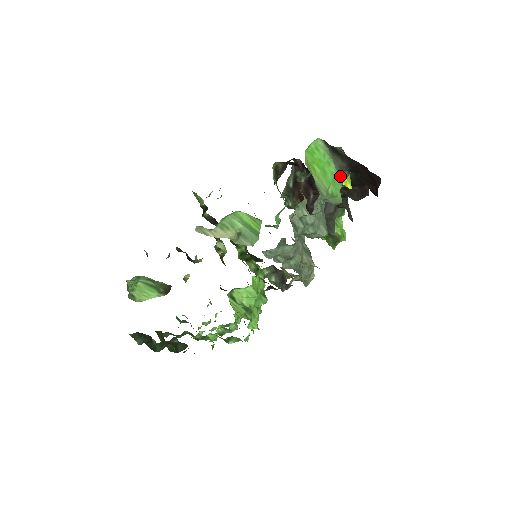
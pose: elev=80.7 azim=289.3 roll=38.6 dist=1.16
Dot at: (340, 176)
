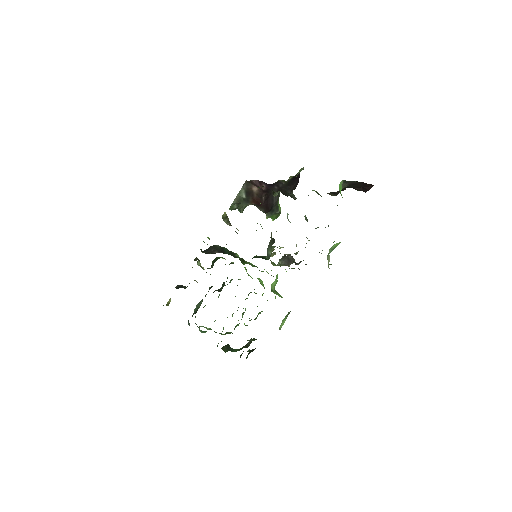
Dot at: occluded
